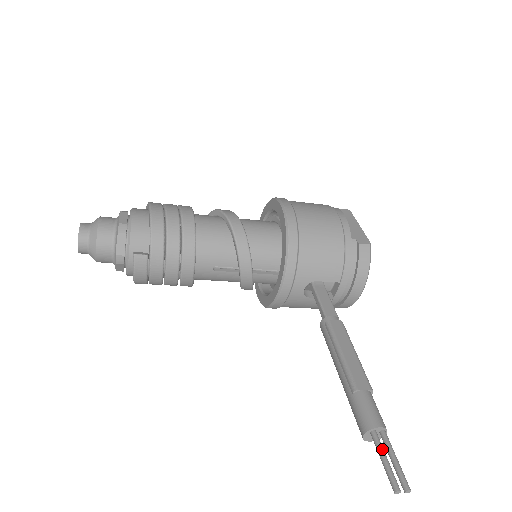
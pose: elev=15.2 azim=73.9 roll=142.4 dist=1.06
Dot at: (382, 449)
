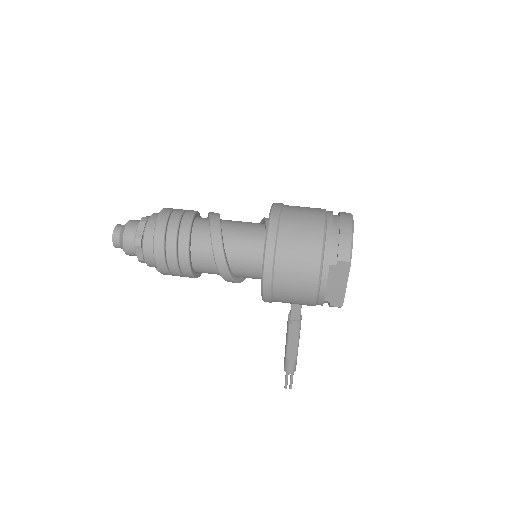
Dot at: (287, 377)
